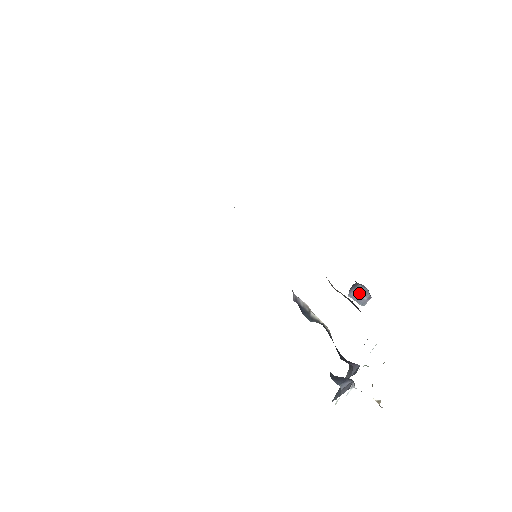
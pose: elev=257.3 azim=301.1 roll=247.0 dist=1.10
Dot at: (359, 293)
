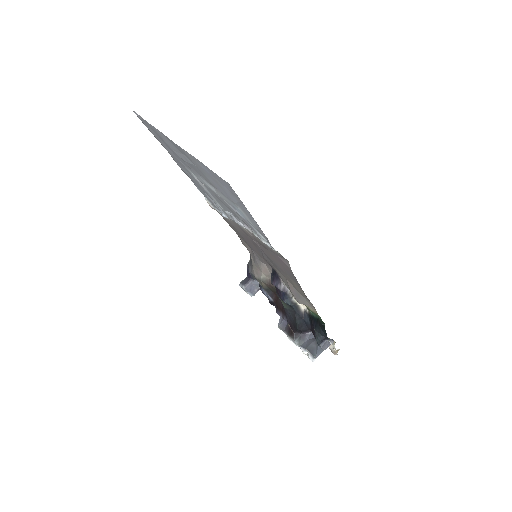
Dot at: (252, 286)
